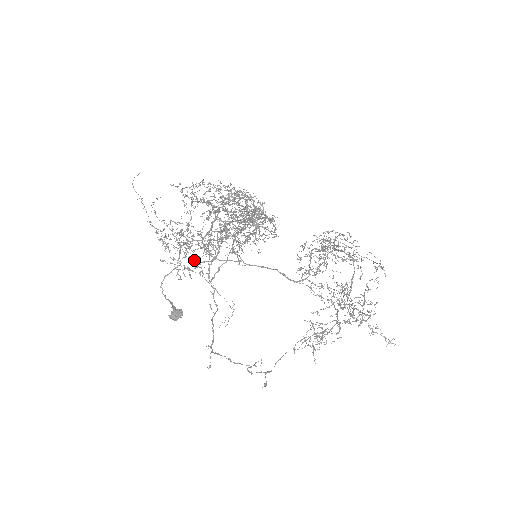
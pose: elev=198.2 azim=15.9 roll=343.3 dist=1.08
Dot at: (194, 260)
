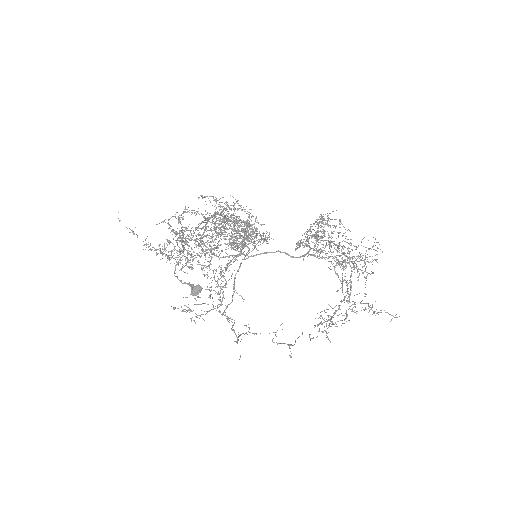
Dot at: occluded
